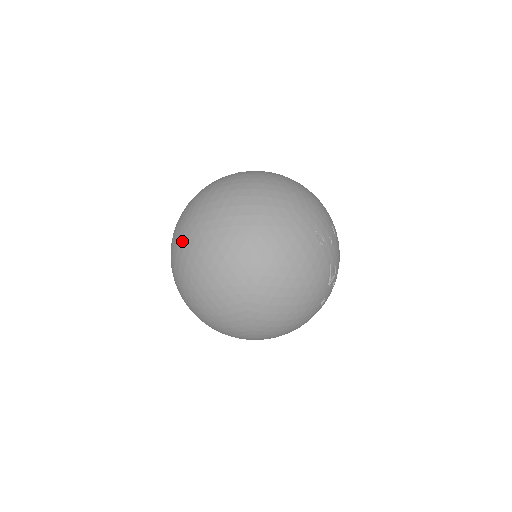
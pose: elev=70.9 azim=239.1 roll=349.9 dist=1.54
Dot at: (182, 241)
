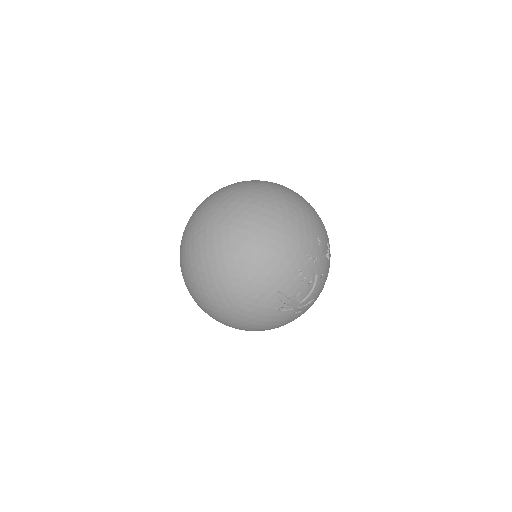
Dot at: occluded
